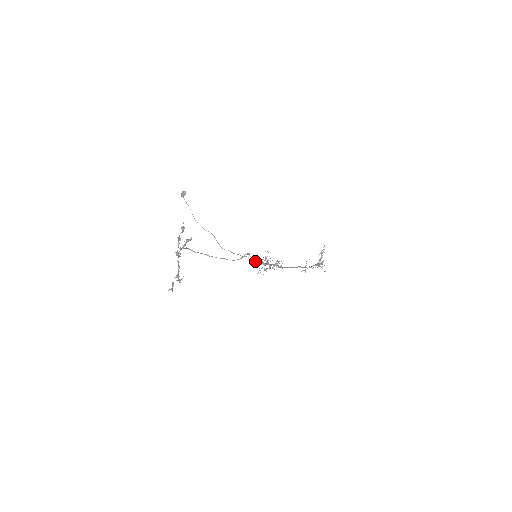
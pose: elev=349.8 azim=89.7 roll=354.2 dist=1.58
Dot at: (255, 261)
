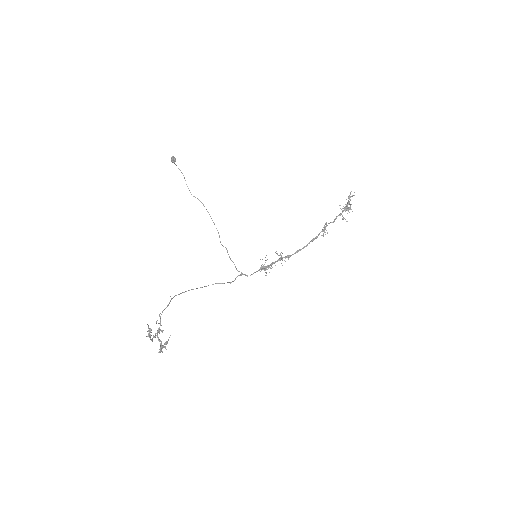
Dot at: occluded
